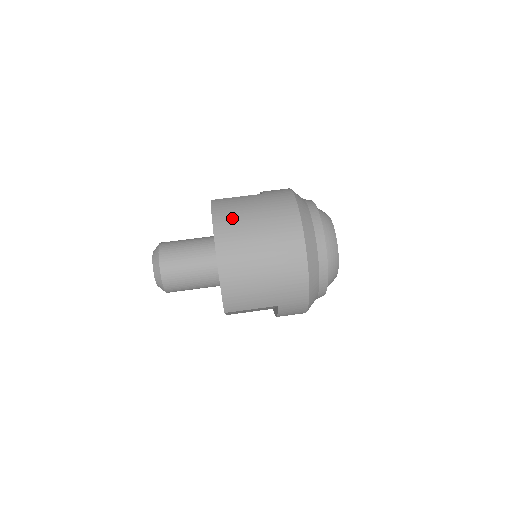
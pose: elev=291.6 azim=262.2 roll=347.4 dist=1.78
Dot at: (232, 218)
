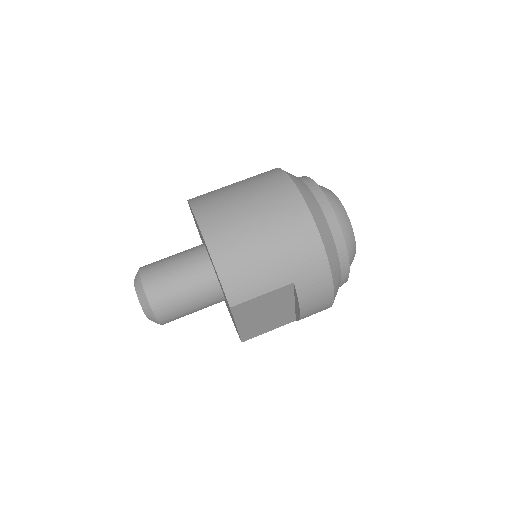
Dot at: (212, 197)
